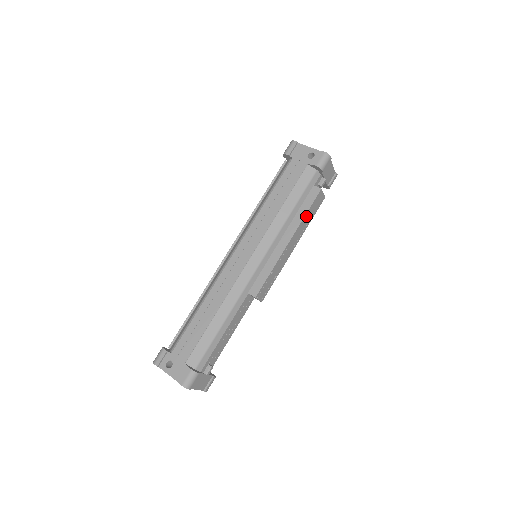
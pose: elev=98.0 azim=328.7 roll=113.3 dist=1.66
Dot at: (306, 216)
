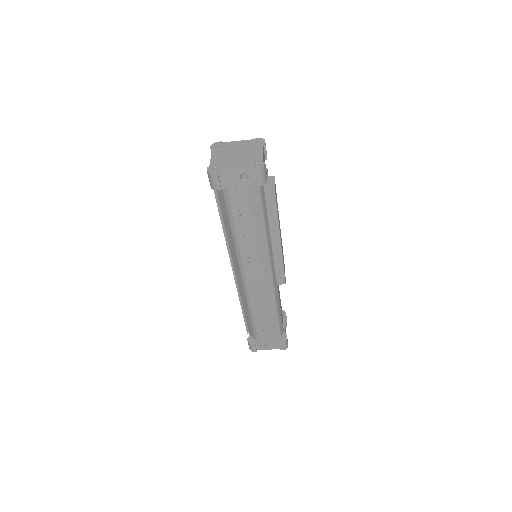
Dot at: (277, 214)
